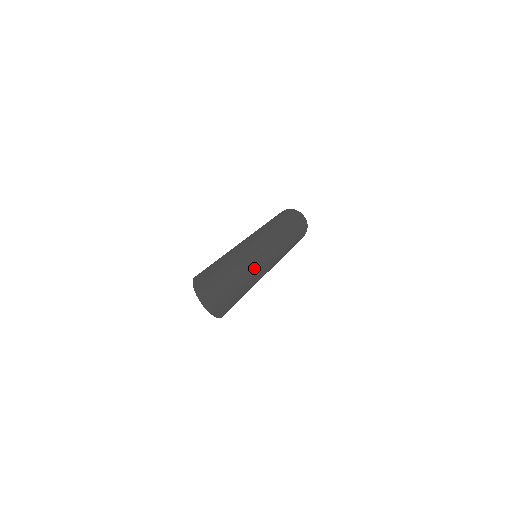
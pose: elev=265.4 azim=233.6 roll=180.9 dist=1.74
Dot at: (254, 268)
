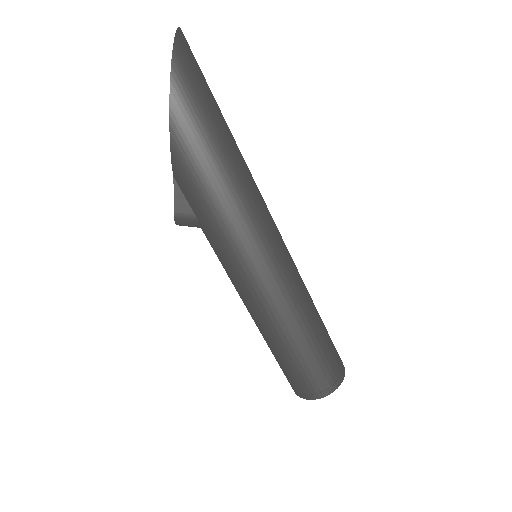
Dot at: (252, 187)
